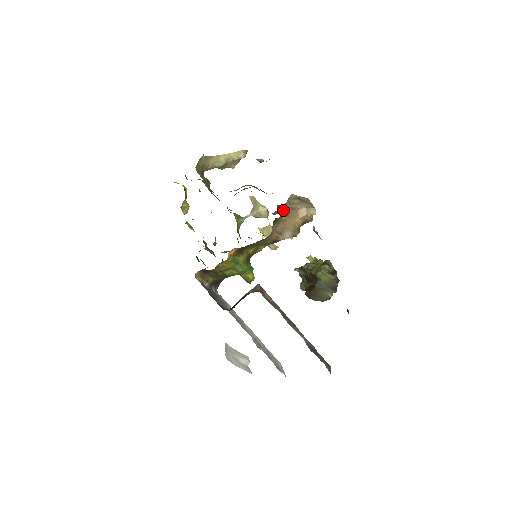
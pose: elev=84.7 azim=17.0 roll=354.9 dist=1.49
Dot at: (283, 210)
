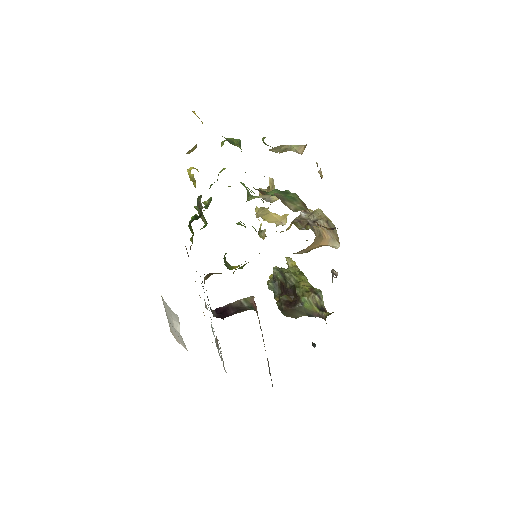
Dot at: occluded
